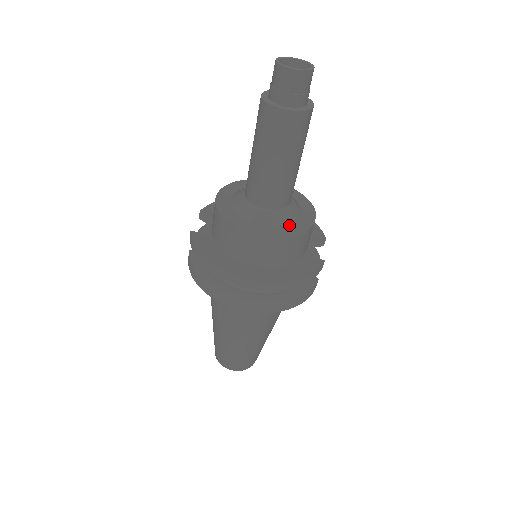
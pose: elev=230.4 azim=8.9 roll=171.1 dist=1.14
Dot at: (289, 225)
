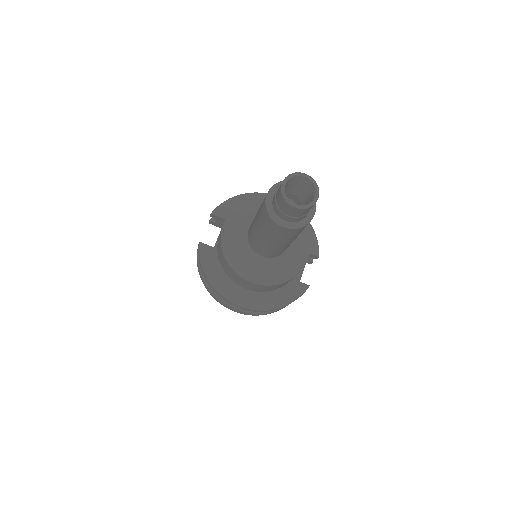
Dot at: (281, 269)
